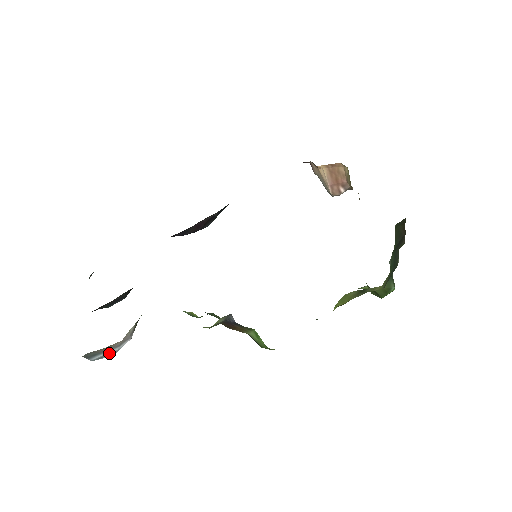
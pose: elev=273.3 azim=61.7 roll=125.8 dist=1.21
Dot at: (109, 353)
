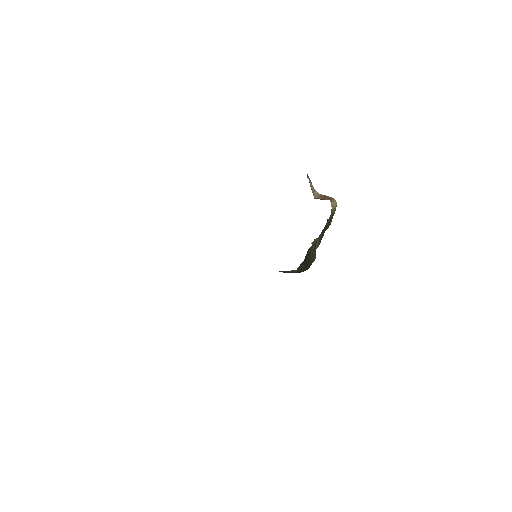
Dot at: occluded
